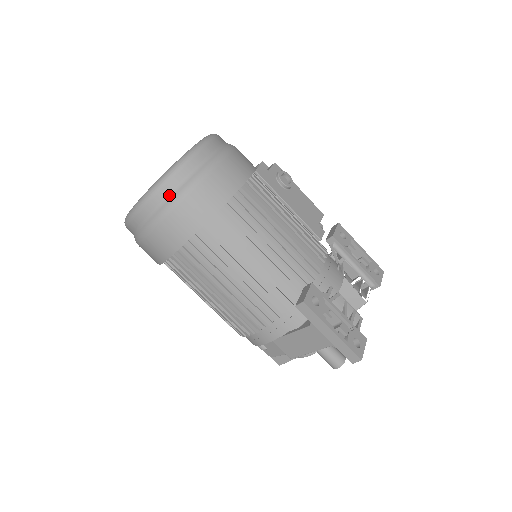
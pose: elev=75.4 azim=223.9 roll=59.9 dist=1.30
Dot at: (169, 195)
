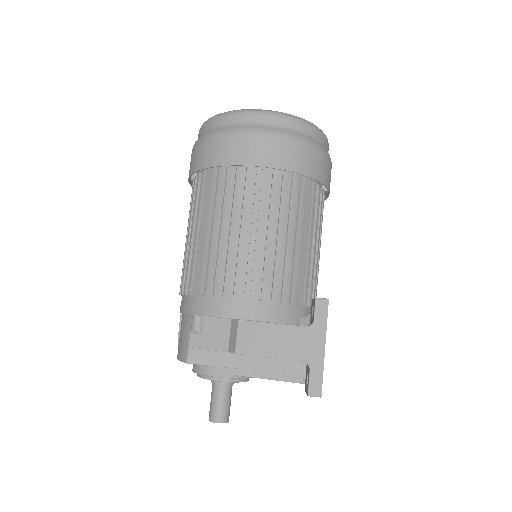
Dot at: (301, 132)
